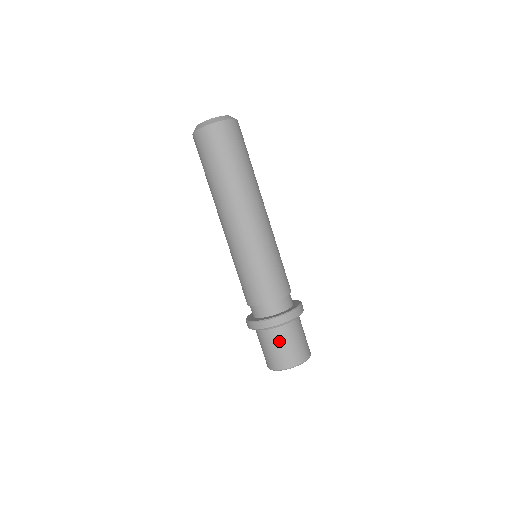
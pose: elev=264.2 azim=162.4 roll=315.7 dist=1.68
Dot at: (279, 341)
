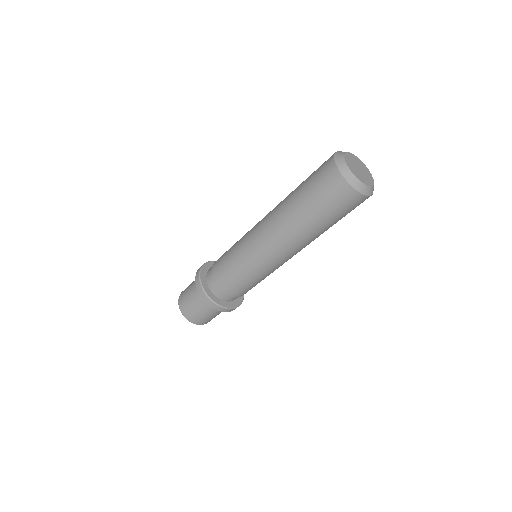
Dot at: (199, 306)
